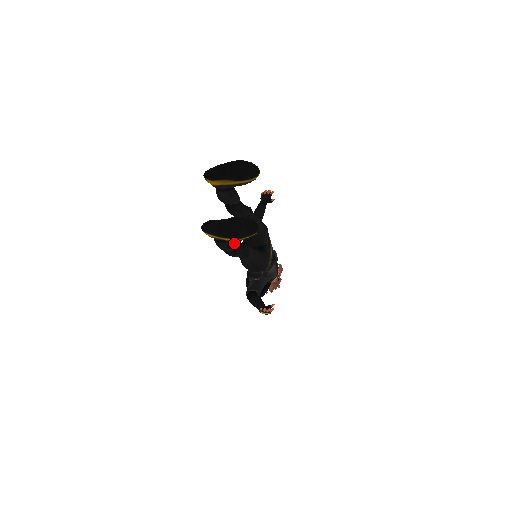
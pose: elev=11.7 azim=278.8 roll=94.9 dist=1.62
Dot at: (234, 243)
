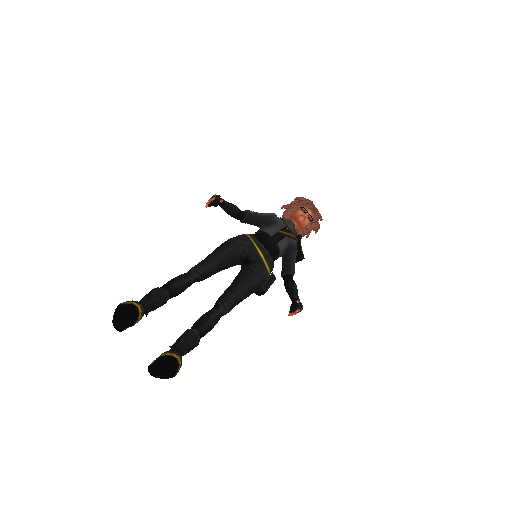
Dot at: (192, 342)
